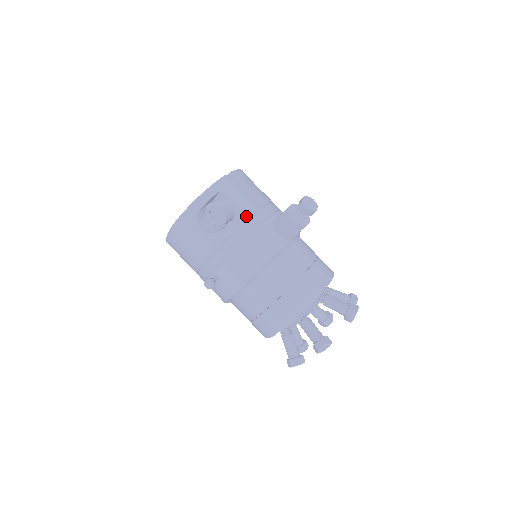
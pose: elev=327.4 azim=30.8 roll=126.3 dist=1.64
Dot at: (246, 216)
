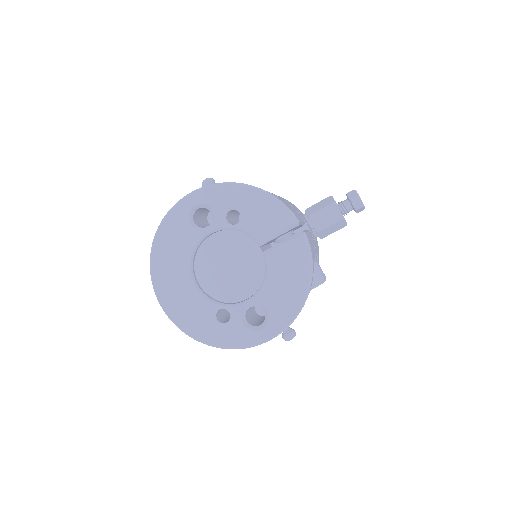
Dot at: (316, 255)
